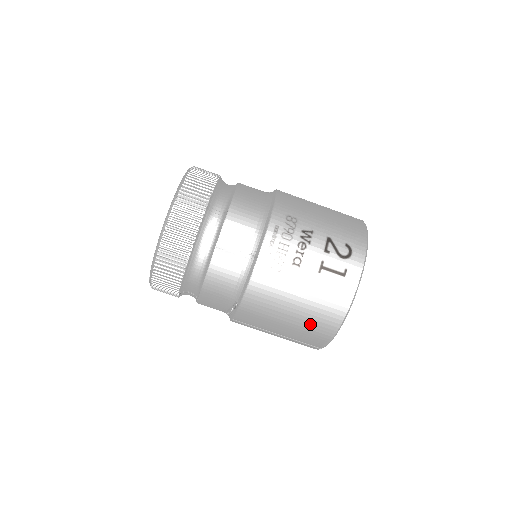
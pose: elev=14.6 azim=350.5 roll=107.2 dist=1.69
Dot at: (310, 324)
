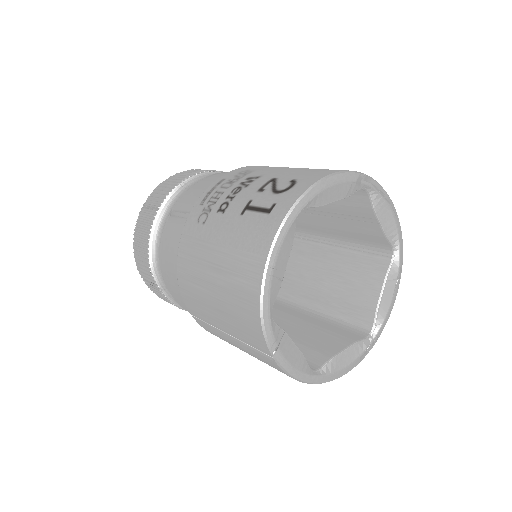
Dot at: (233, 295)
